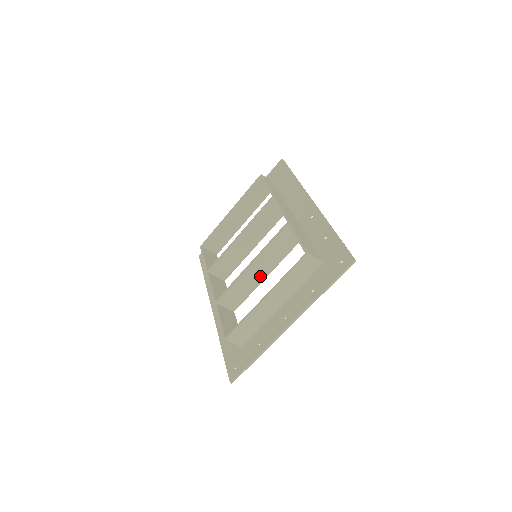
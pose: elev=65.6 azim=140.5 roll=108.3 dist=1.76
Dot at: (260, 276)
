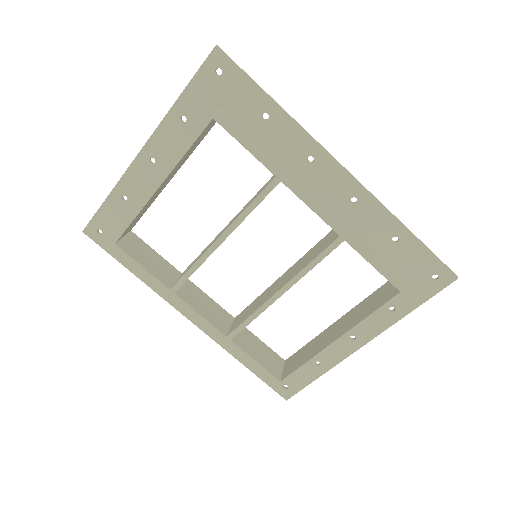
Dot at: occluded
